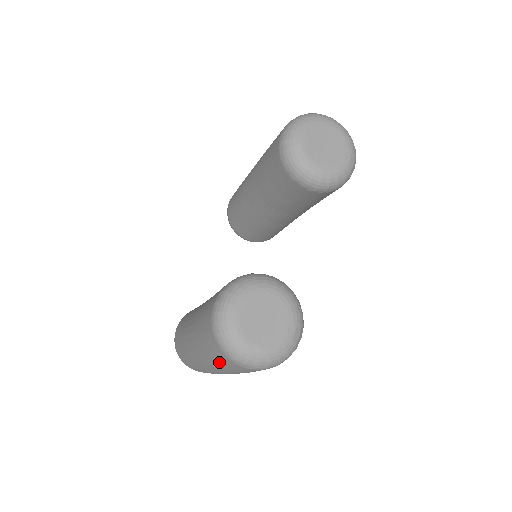
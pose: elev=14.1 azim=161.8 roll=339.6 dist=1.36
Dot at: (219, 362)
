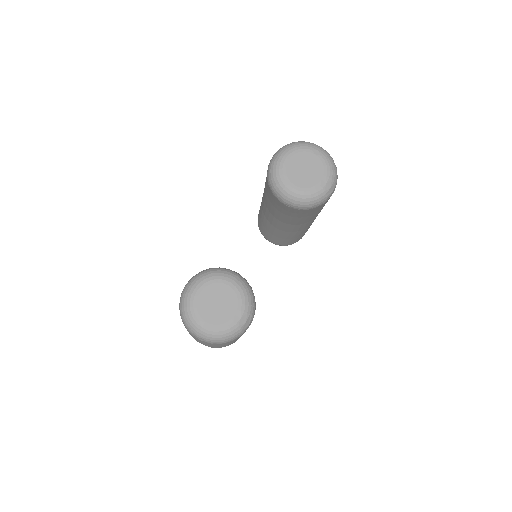
Dot at: occluded
